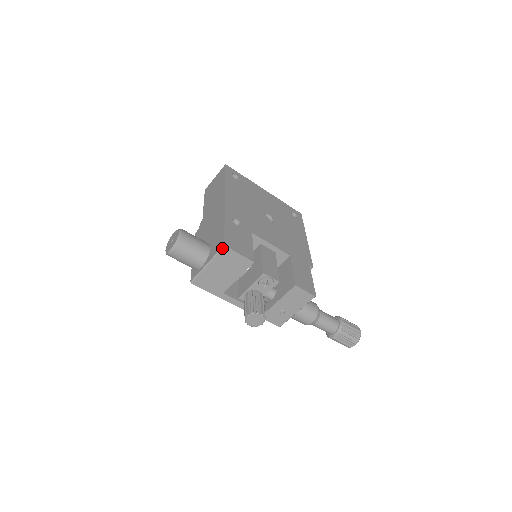
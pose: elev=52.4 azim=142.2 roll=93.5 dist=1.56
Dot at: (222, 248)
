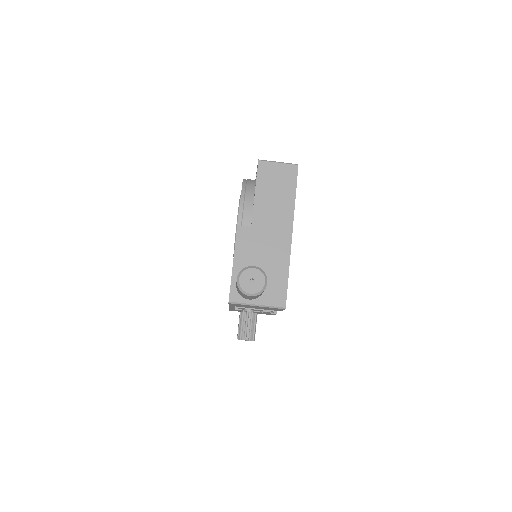
Dot at: (282, 308)
